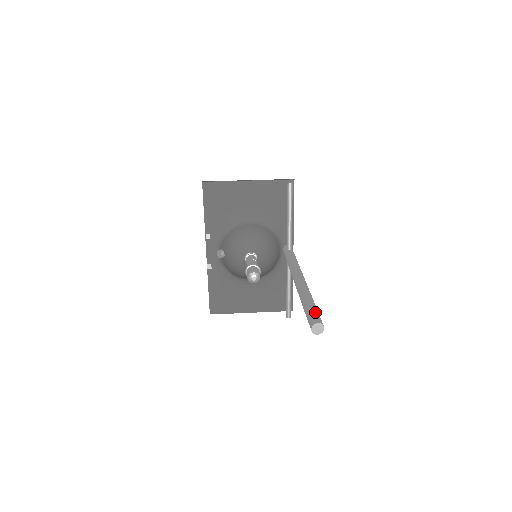
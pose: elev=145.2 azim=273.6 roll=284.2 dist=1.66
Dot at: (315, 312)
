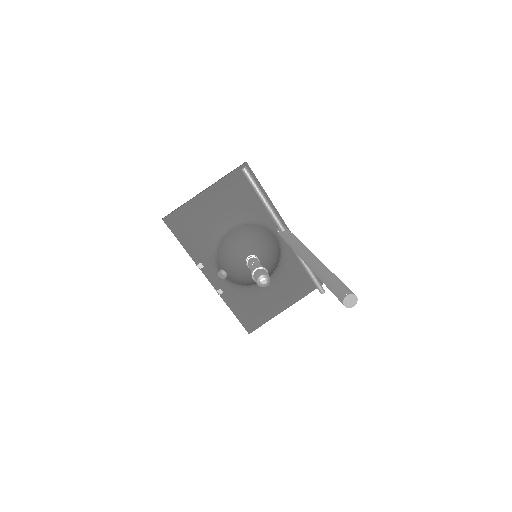
Dot at: (338, 285)
